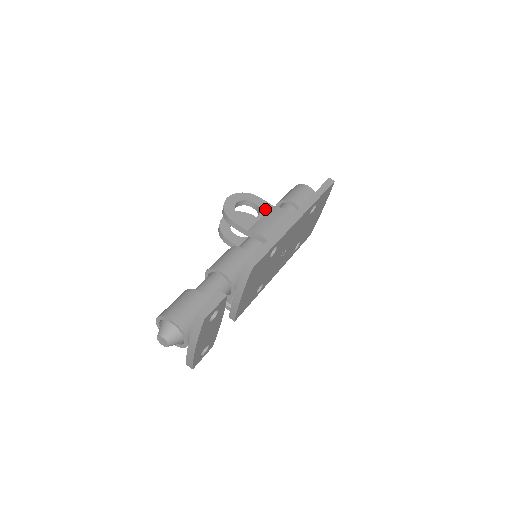
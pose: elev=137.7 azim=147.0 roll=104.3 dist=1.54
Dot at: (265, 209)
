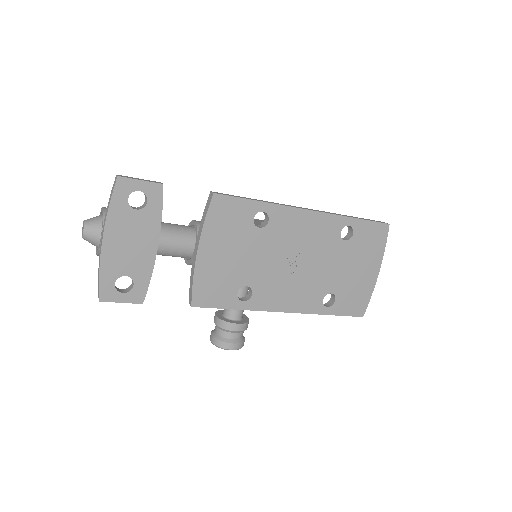
Dot at: occluded
